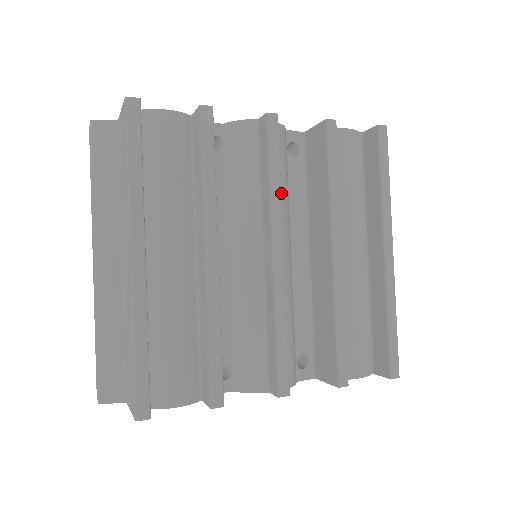
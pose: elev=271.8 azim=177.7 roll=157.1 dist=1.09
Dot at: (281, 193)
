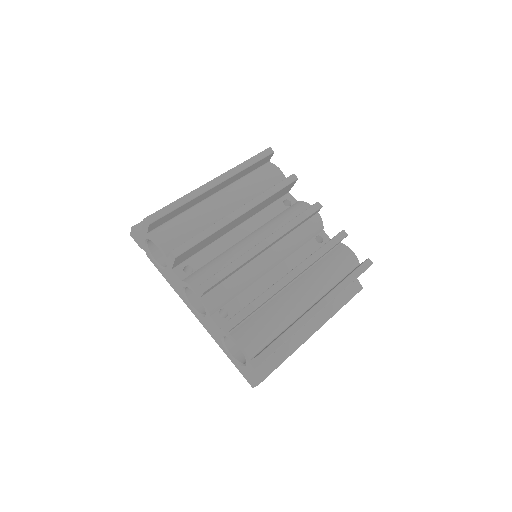
Dot at: (294, 238)
